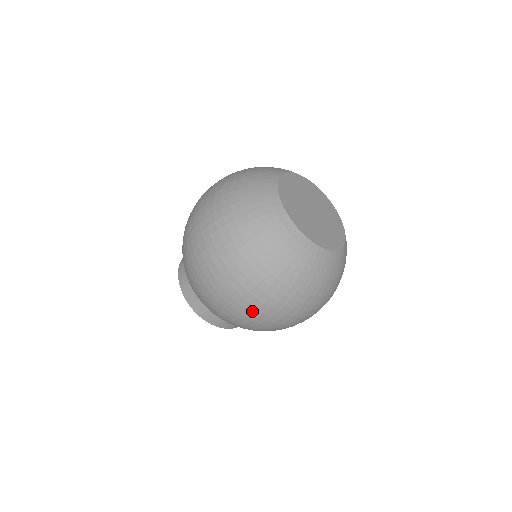
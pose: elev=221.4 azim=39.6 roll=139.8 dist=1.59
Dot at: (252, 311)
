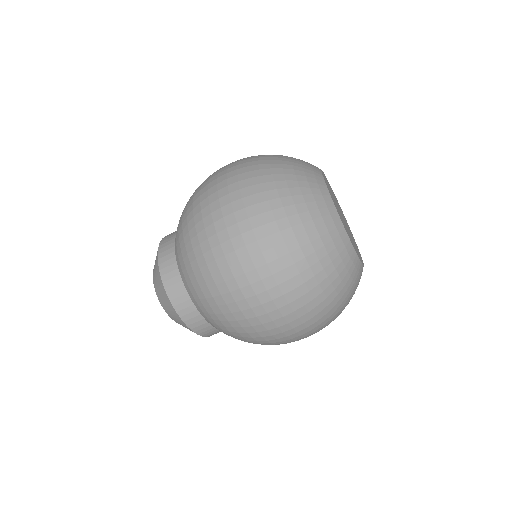
Dot at: (285, 330)
